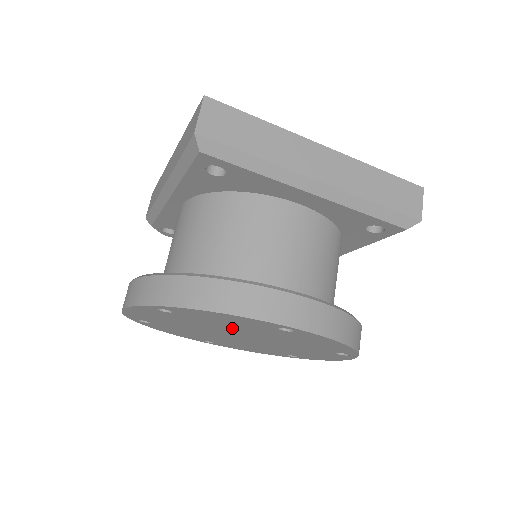
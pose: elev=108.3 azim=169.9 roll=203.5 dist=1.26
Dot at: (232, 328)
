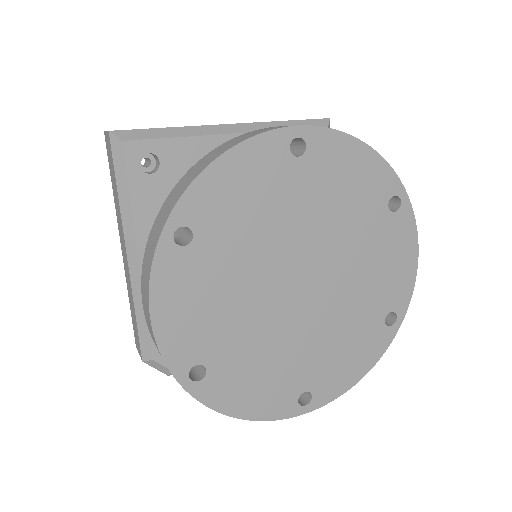
Dot at: (270, 233)
